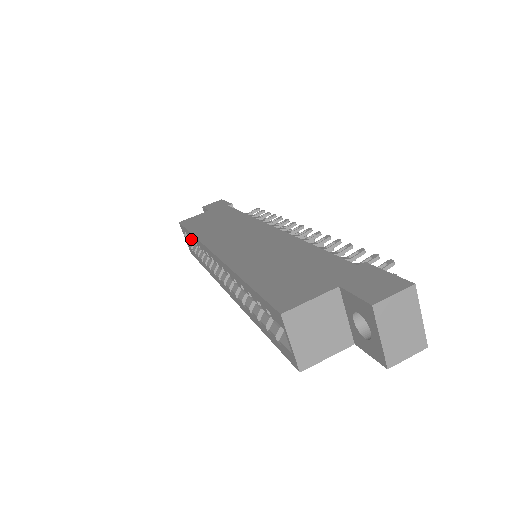
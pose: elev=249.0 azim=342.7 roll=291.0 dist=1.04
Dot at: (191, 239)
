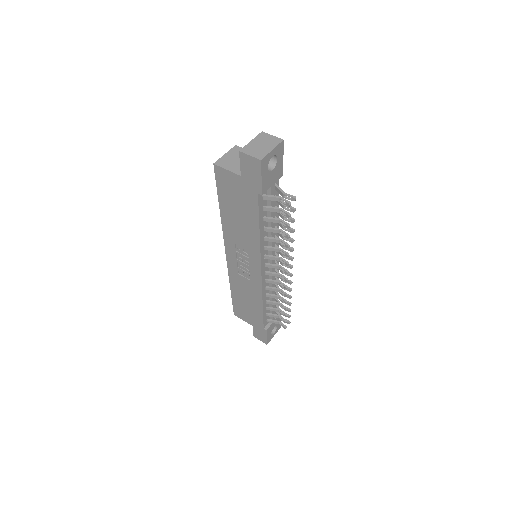
Dot at: occluded
